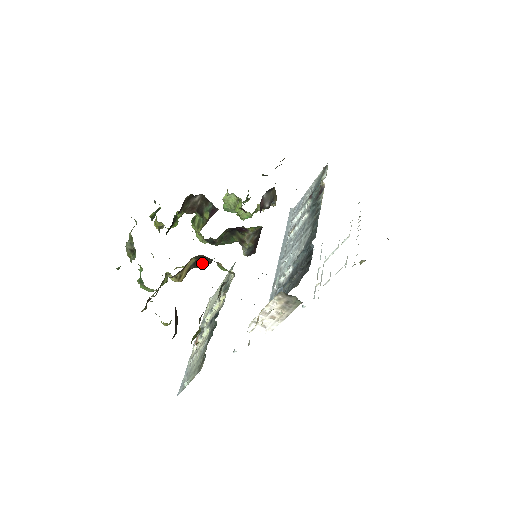
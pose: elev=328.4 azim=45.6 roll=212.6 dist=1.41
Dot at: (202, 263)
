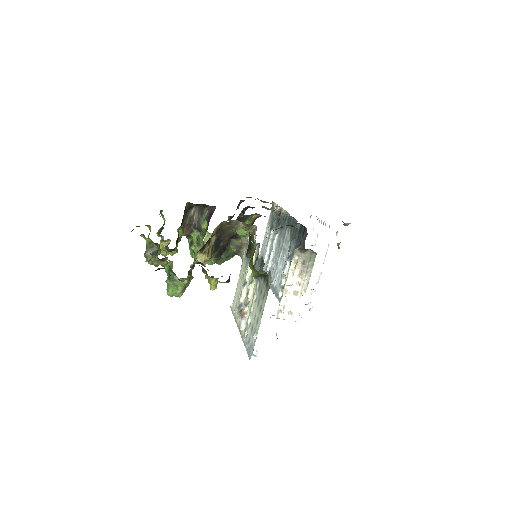
Dot at: (220, 245)
